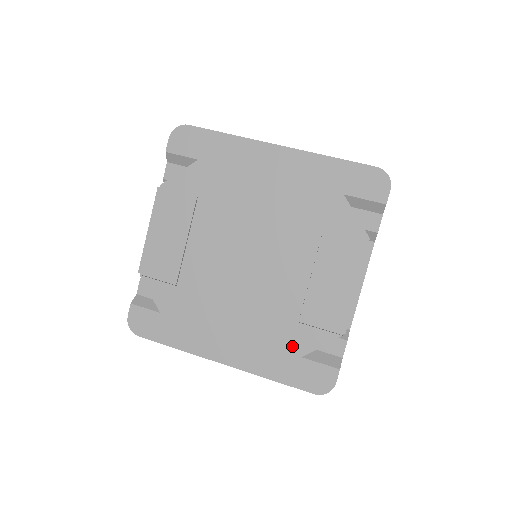
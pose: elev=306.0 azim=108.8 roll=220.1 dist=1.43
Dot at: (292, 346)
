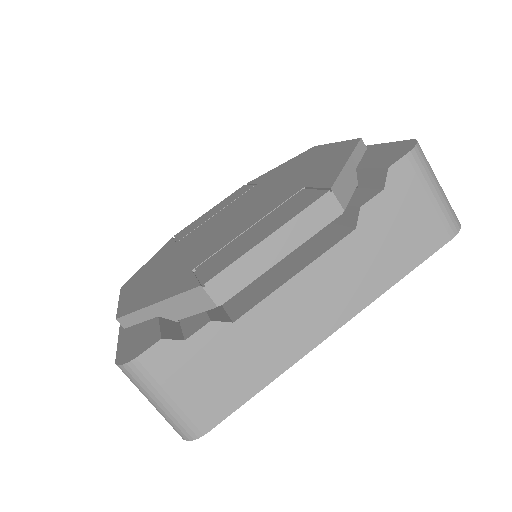
Dot at: (162, 292)
